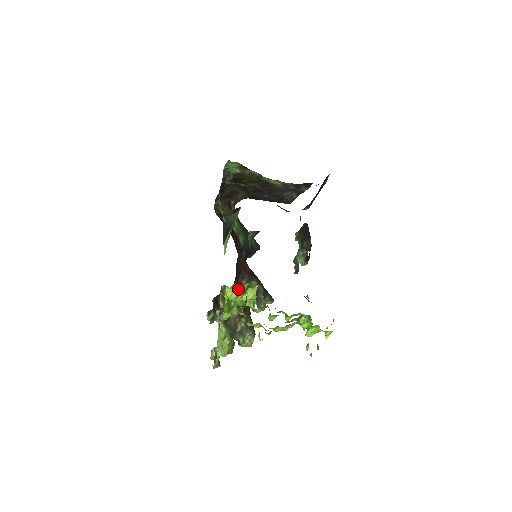
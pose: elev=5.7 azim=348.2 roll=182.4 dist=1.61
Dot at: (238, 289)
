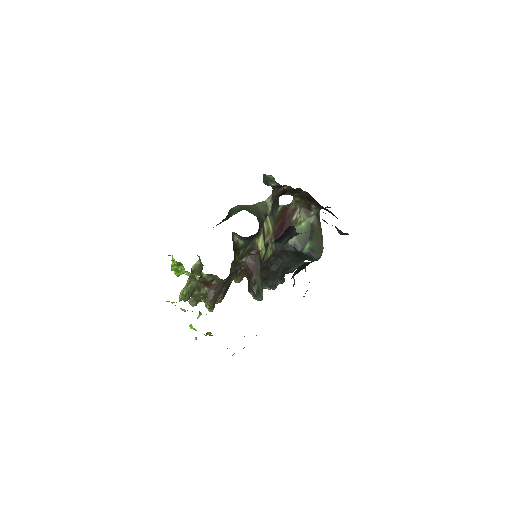
Dot at: (174, 261)
